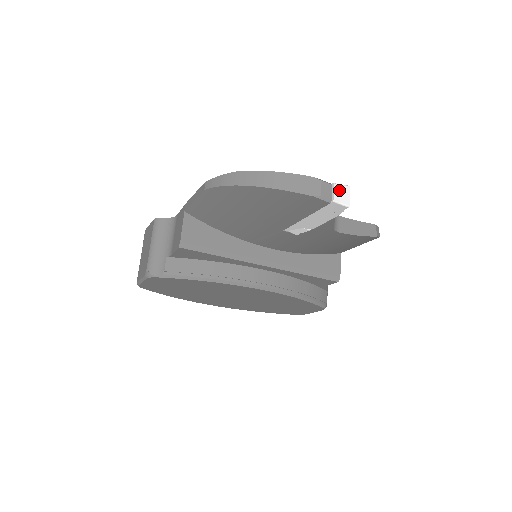
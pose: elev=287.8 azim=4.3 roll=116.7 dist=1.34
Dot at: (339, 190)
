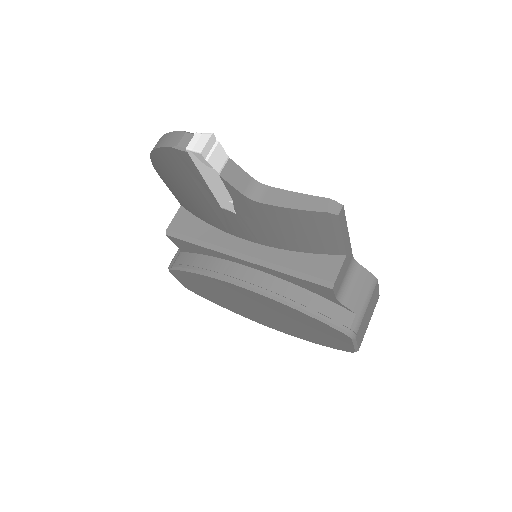
Dot at: (198, 138)
